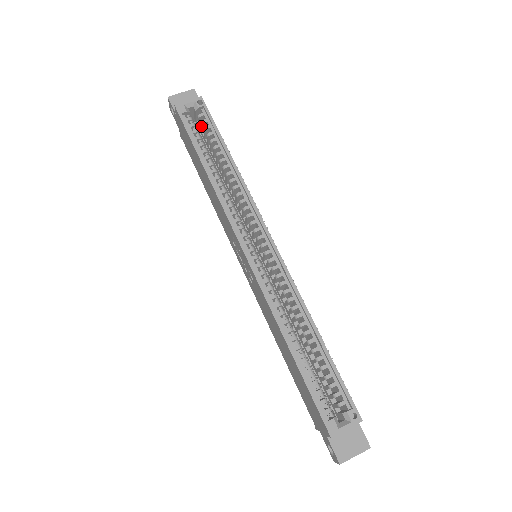
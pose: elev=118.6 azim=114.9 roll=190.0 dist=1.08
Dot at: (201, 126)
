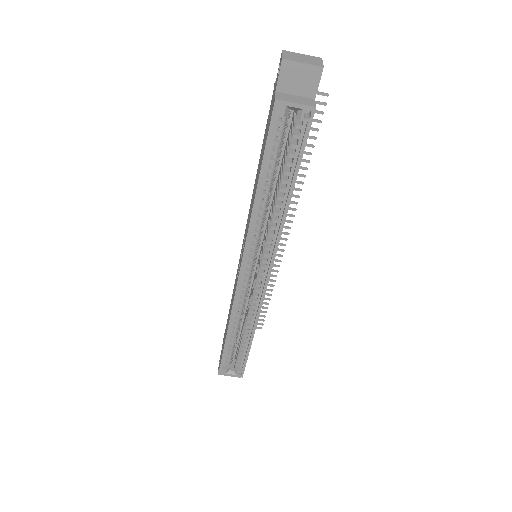
Dot at: (291, 133)
